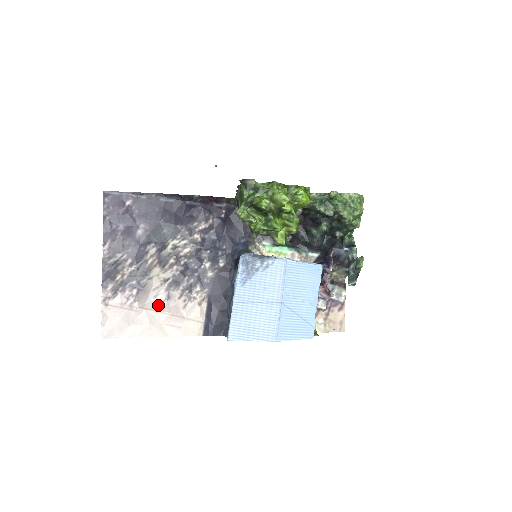
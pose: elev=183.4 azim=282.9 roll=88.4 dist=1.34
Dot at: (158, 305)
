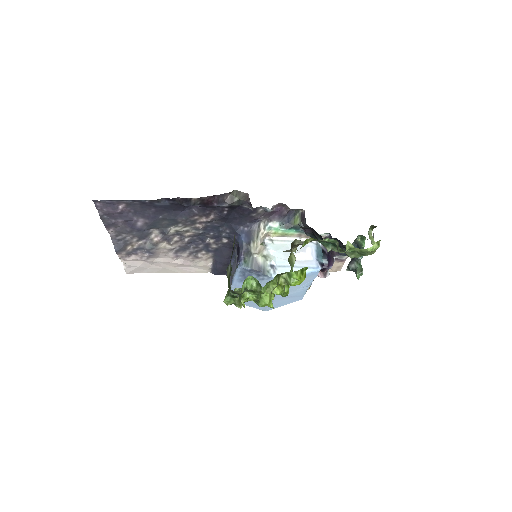
Dot at: (169, 259)
